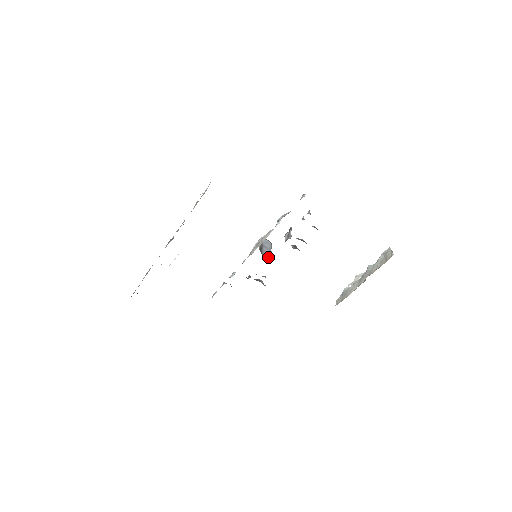
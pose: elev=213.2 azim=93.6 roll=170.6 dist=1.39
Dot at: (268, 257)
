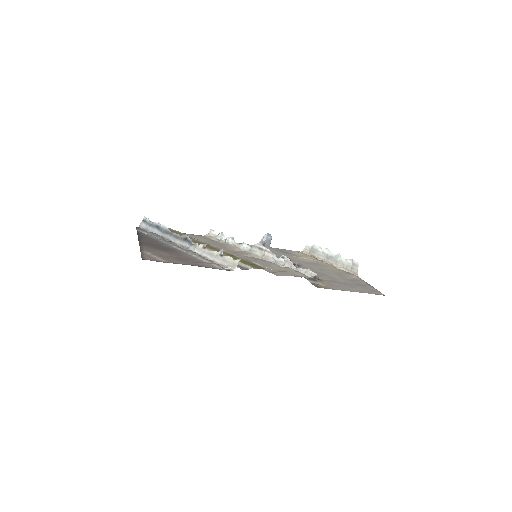
Dot at: occluded
